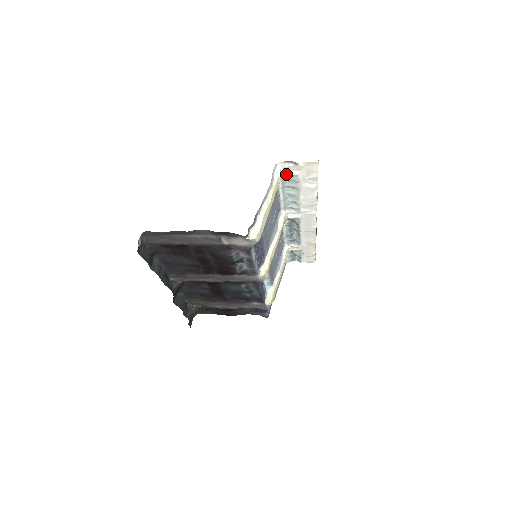
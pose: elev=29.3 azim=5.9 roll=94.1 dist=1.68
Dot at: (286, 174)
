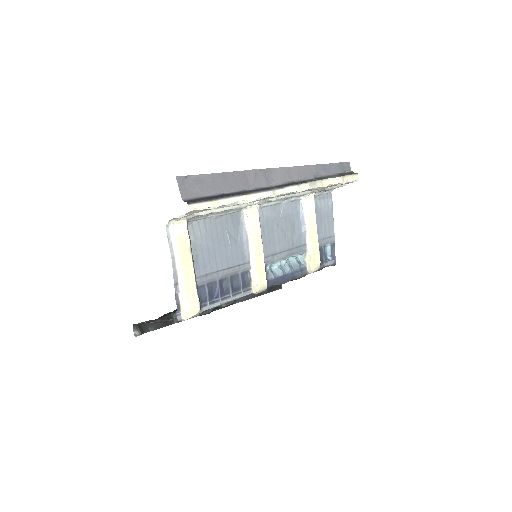
Dot at: (189, 218)
